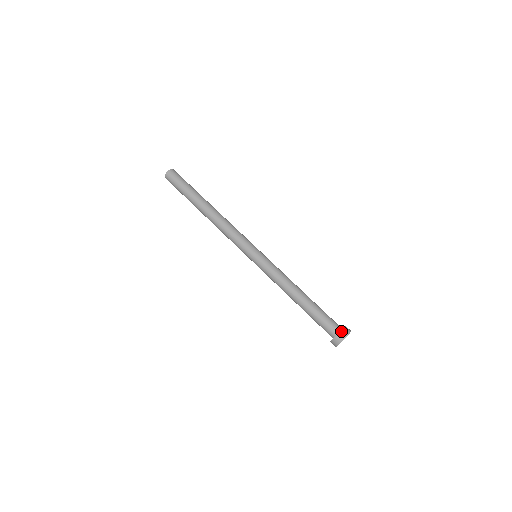
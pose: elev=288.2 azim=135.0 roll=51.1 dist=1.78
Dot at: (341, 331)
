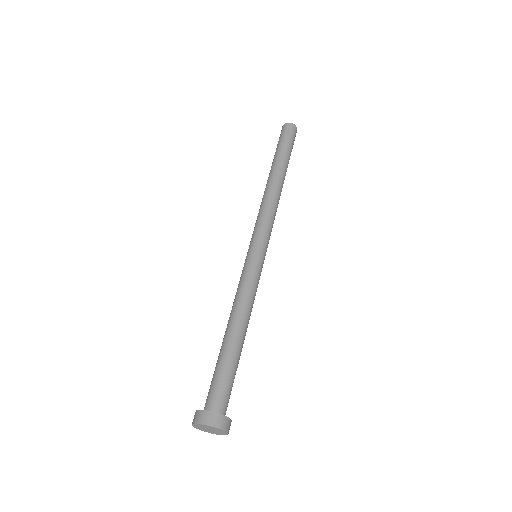
Dot at: (219, 414)
